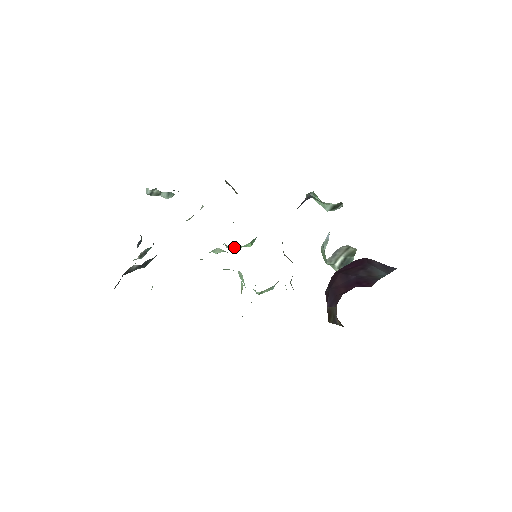
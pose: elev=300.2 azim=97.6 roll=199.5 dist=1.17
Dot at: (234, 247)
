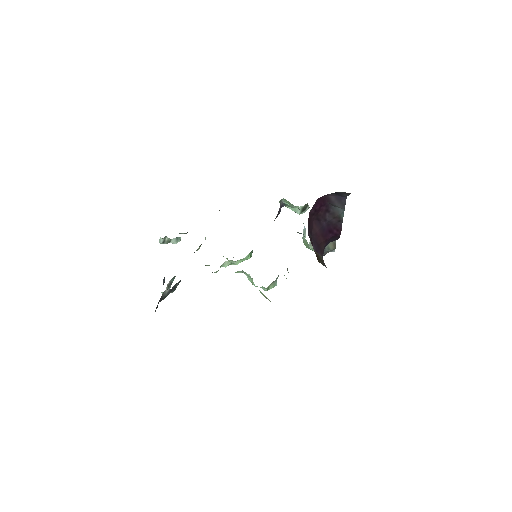
Dot at: (238, 262)
